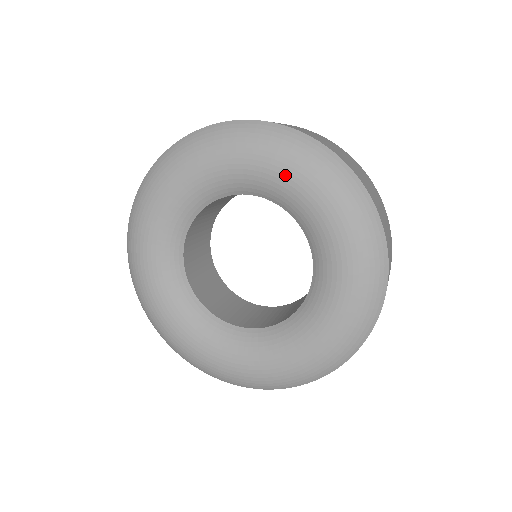
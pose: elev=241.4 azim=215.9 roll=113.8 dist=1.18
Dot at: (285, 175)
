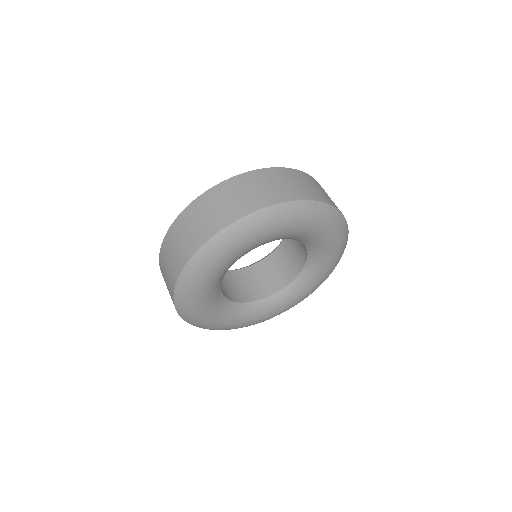
Dot at: (281, 233)
